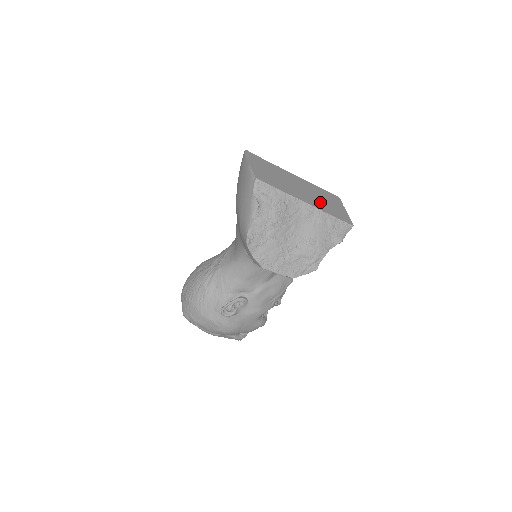
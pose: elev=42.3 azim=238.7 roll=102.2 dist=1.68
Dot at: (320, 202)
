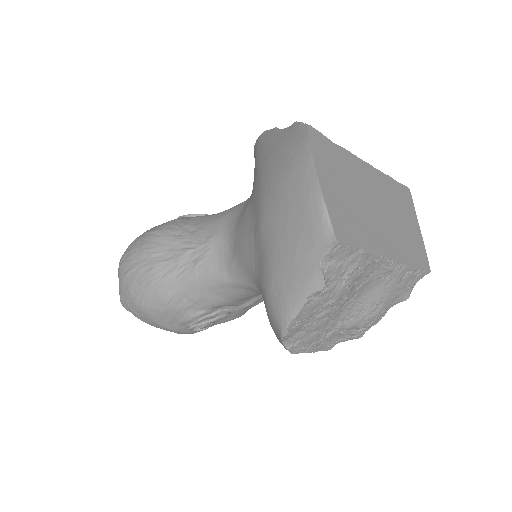
Dot at: (400, 235)
